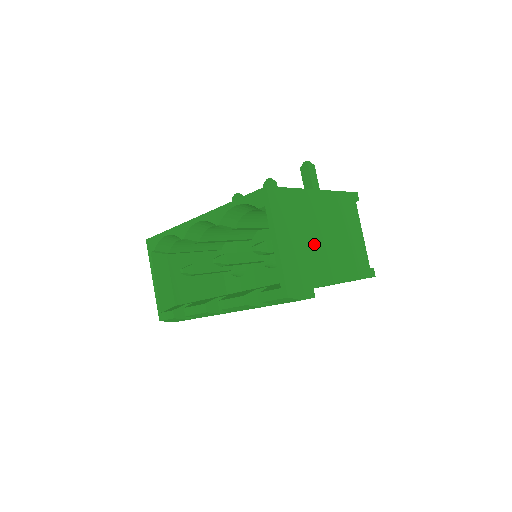
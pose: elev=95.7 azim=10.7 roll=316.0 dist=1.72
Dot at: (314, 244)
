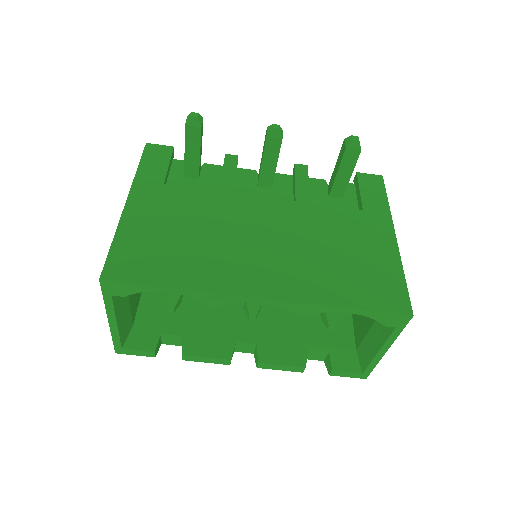
Dot at: occluded
